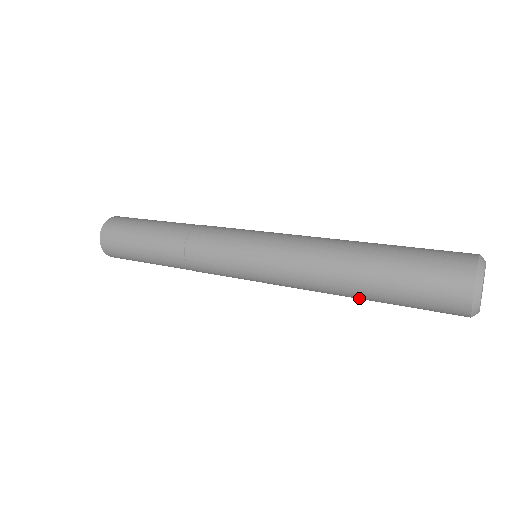
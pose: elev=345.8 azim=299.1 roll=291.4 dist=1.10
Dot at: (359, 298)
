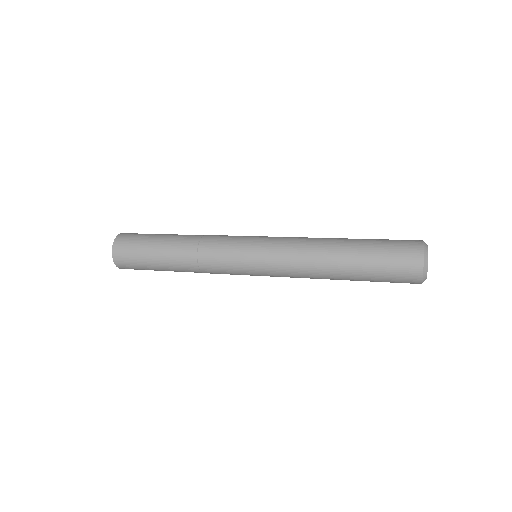
Dot at: (342, 274)
